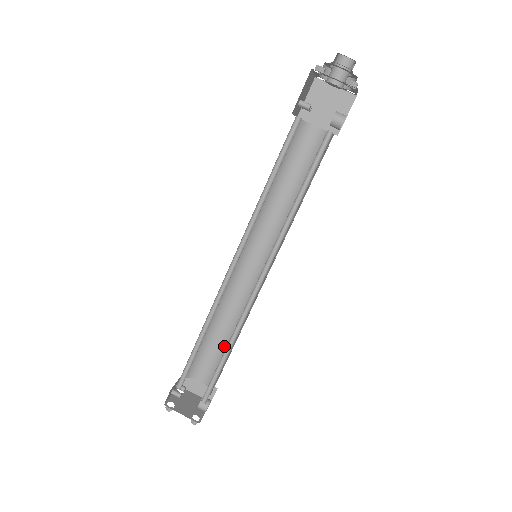
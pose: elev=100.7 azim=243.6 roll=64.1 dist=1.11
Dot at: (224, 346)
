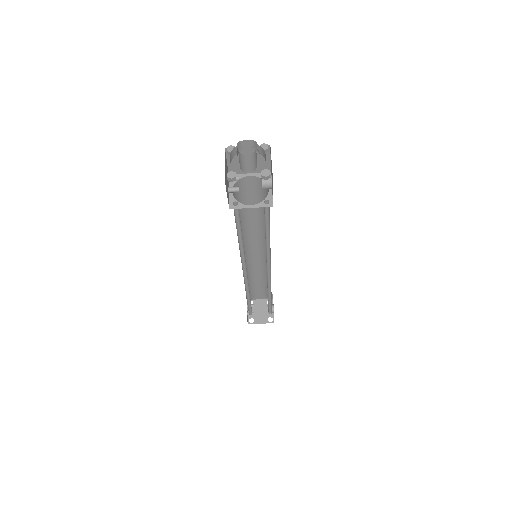
Dot at: (264, 283)
